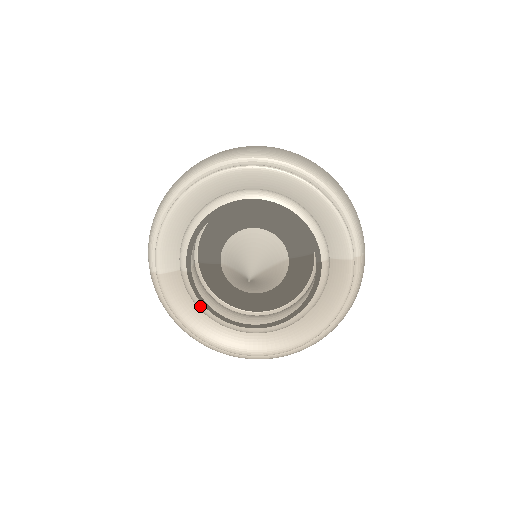
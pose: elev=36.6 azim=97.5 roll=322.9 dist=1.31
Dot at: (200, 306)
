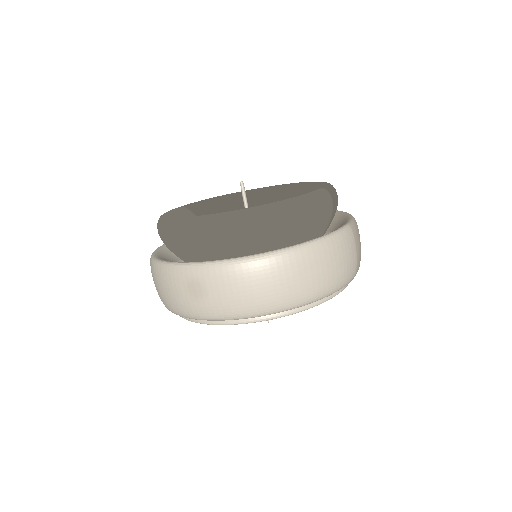
Dot at: occluded
